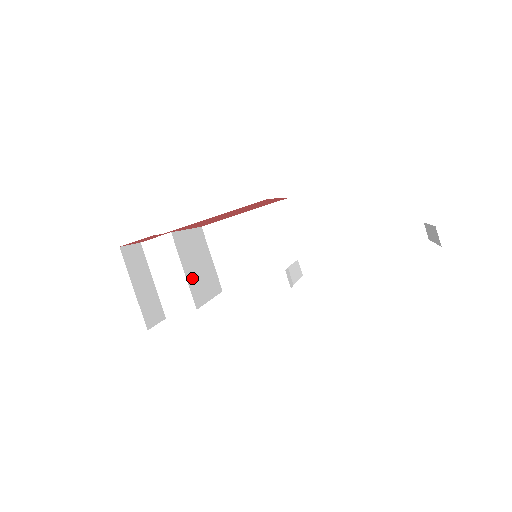
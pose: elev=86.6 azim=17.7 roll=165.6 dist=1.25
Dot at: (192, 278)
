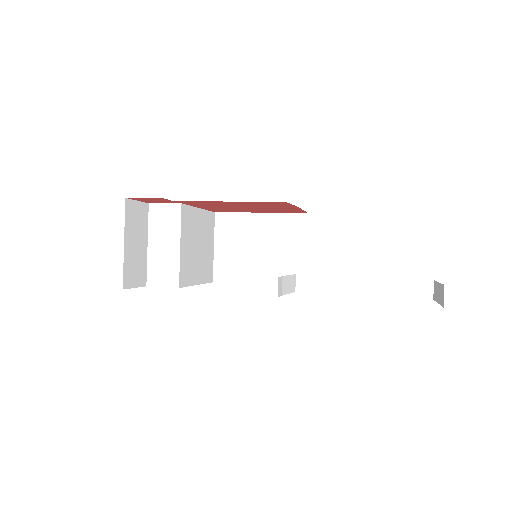
Dot at: (186, 256)
